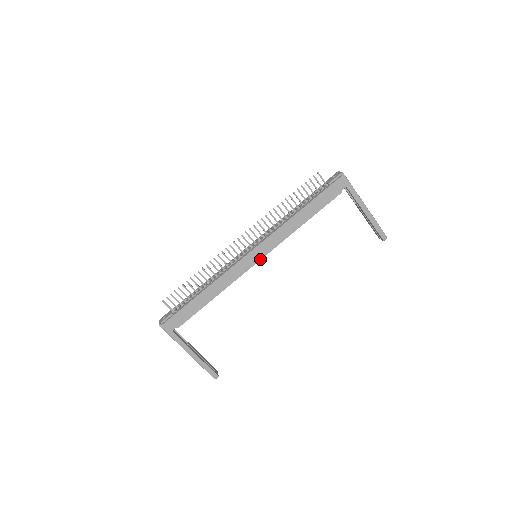
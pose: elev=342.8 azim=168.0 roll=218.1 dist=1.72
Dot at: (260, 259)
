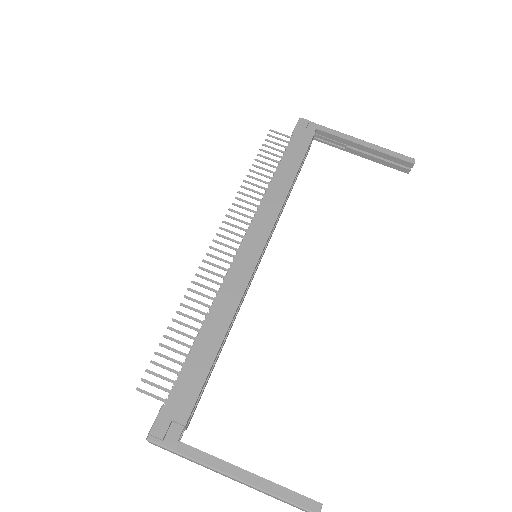
Dot at: (262, 250)
